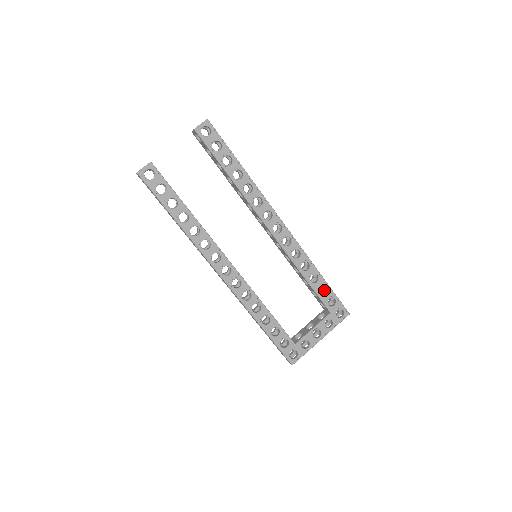
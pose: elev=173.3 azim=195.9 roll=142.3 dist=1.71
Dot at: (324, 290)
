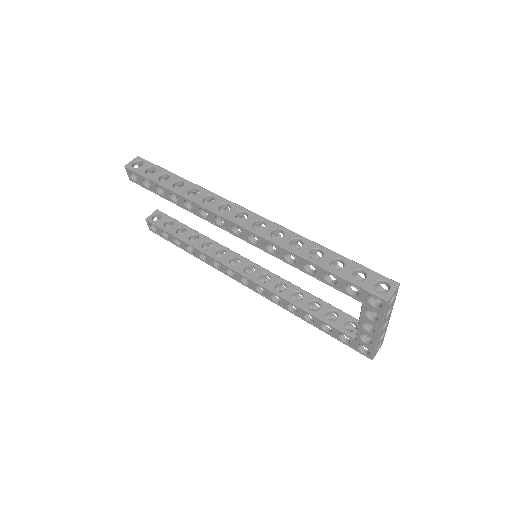
Dot at: occluded
